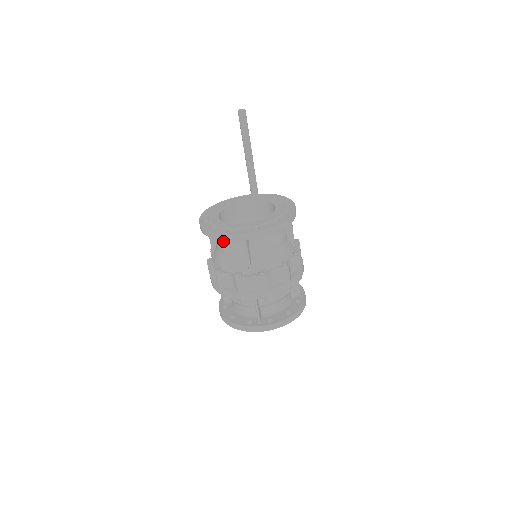
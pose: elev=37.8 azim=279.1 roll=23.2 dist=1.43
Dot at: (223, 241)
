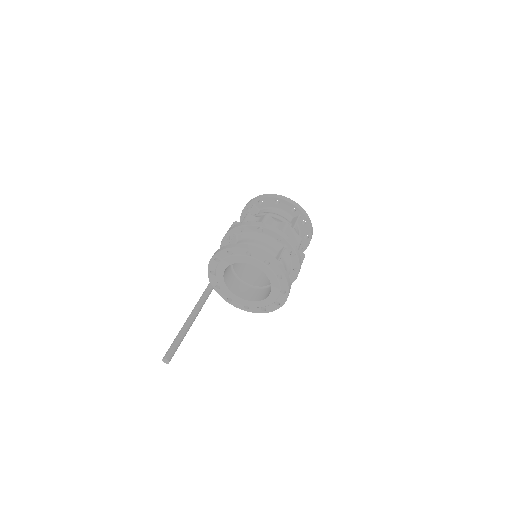
Dot at: (273, 212)
